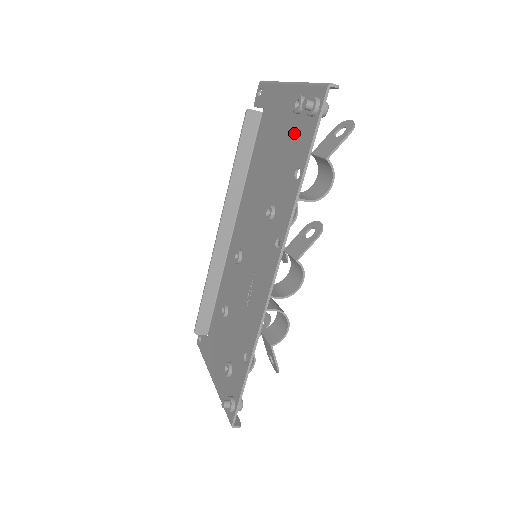
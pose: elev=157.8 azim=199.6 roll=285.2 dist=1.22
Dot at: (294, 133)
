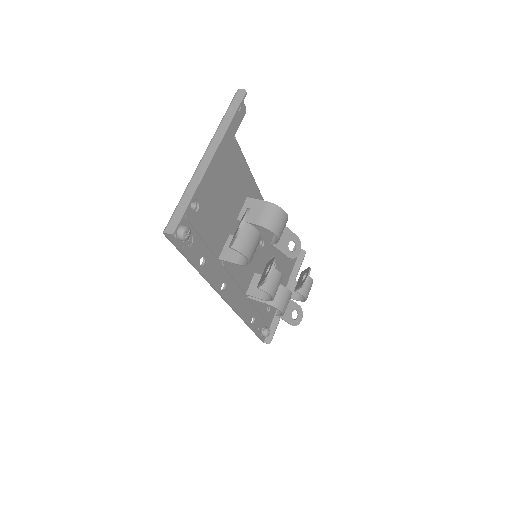
Dot at: occluded
